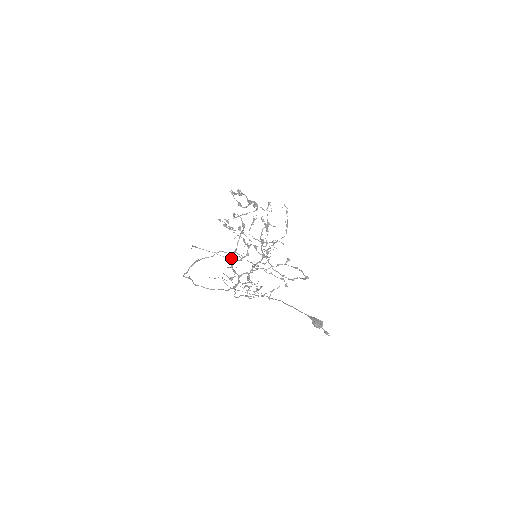
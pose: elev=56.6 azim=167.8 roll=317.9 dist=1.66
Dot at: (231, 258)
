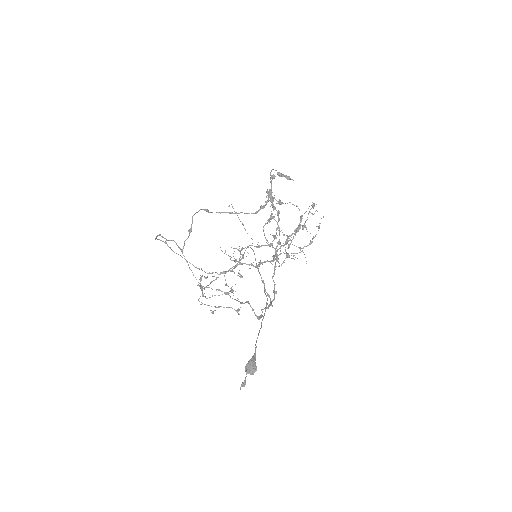
Dot at: (252, 239)
